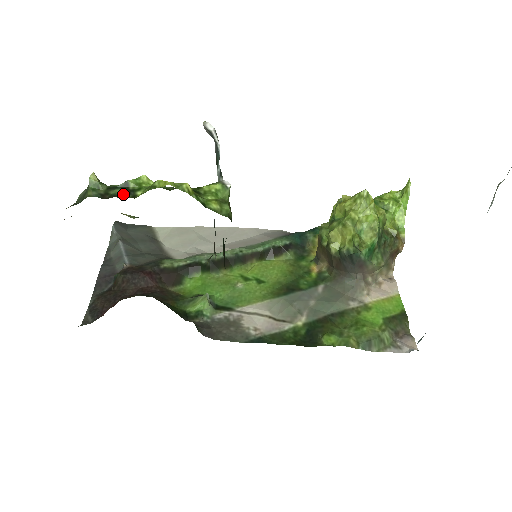
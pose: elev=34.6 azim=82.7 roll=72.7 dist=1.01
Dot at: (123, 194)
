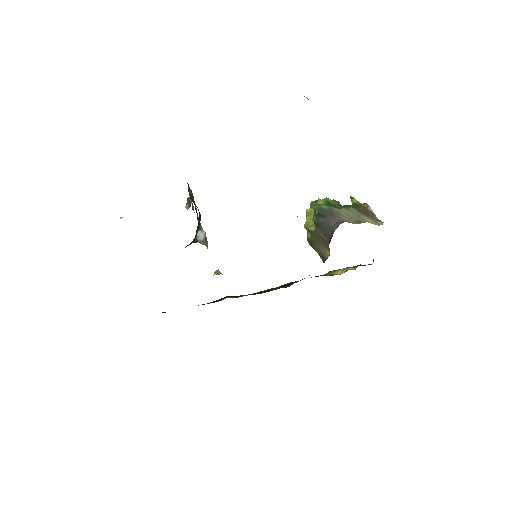
Dot at: occluded
